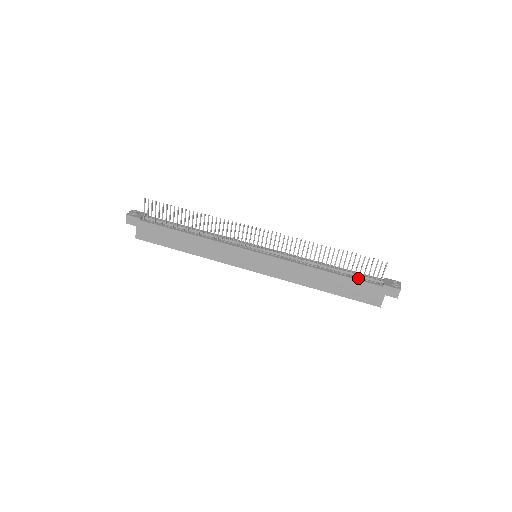
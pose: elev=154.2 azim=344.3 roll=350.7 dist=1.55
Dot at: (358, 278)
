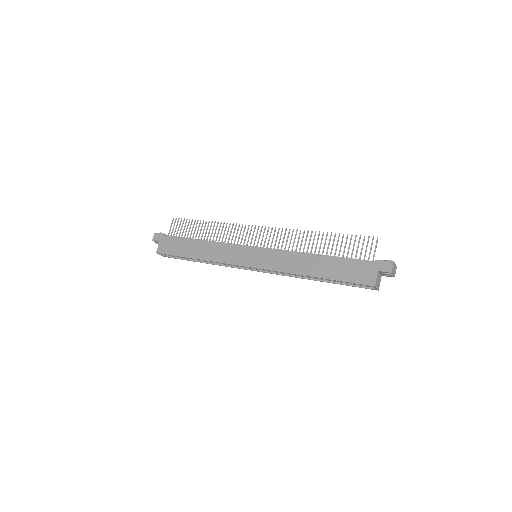
Dot at: (350, 259)
